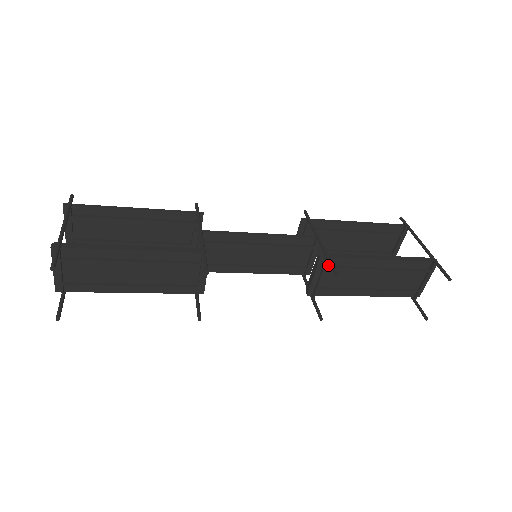
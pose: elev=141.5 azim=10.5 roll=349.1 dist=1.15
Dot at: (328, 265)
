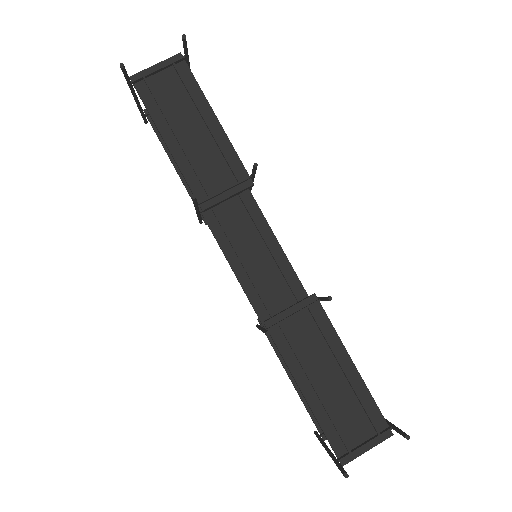
Dot at: (312, 310)
